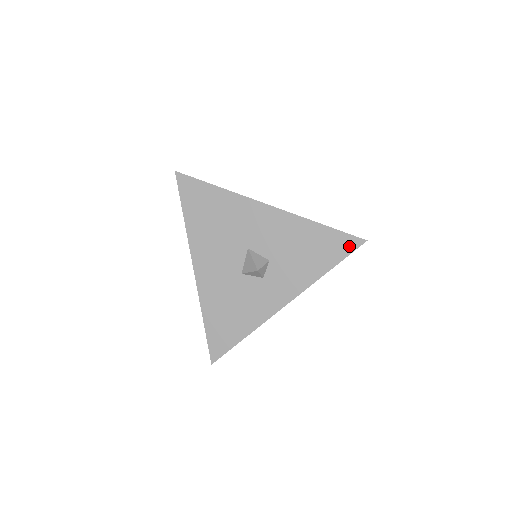
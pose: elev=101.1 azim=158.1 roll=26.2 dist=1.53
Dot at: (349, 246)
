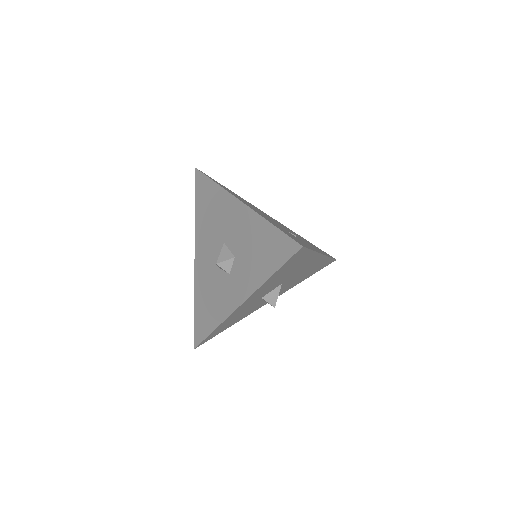
Dot at: (288, 251)
